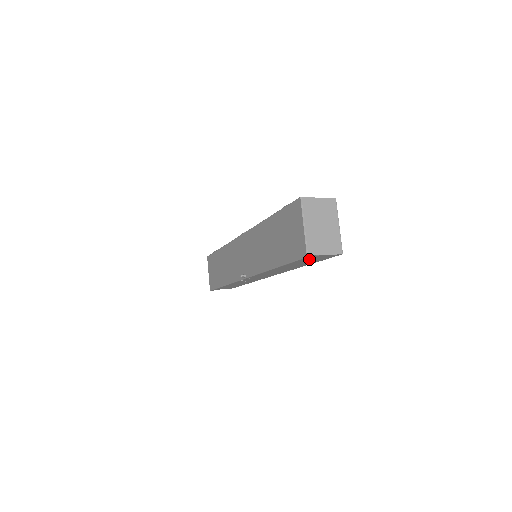
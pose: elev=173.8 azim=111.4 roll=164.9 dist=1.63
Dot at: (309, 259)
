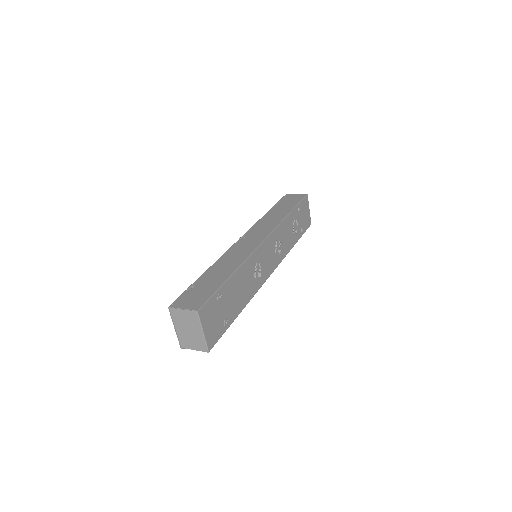
Dot at: occluded
